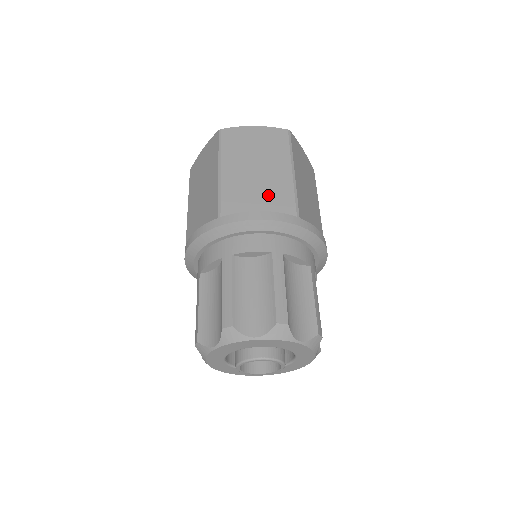
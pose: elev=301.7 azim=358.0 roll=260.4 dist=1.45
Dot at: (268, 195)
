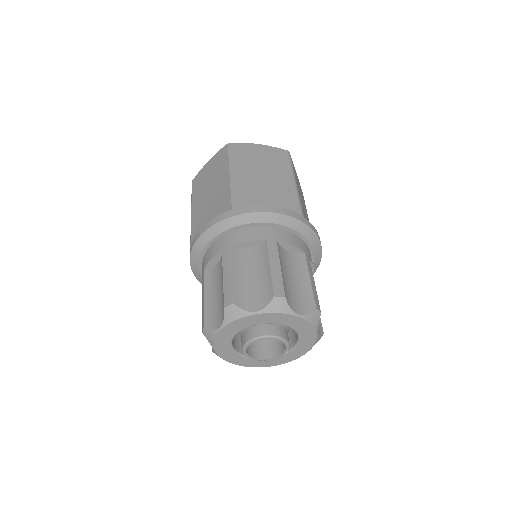
Dot at: (215, 207)
